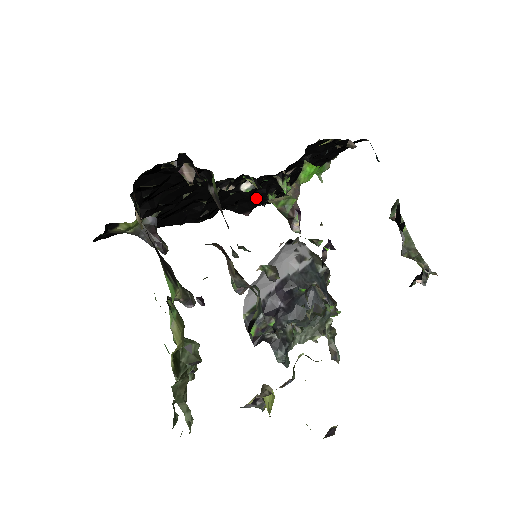
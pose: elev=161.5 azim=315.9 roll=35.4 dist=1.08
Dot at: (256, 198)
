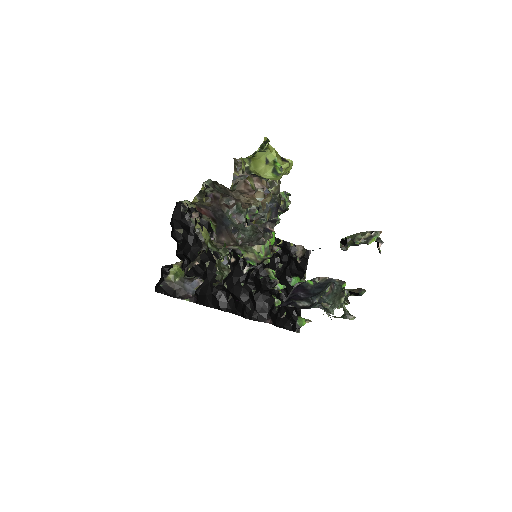
Dot at: (265, 298)
